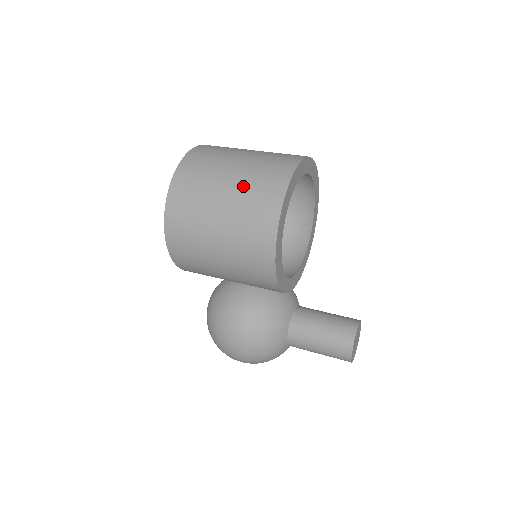
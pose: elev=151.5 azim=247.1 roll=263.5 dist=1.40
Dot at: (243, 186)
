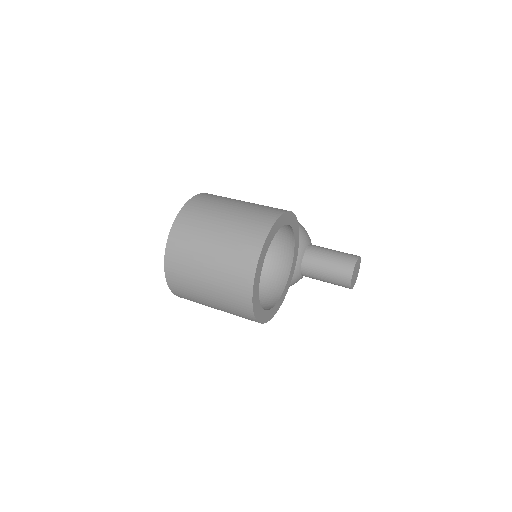
Dot at: (220, 297)
